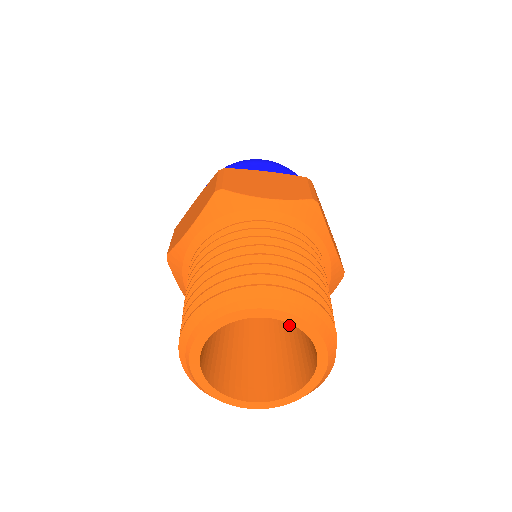
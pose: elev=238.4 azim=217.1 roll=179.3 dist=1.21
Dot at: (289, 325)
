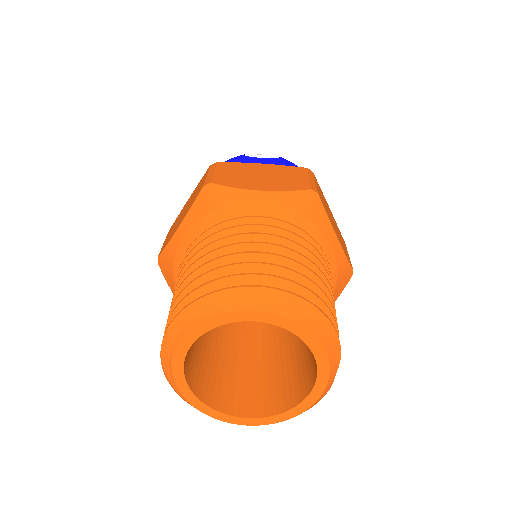
Dot at: (248, 343)
